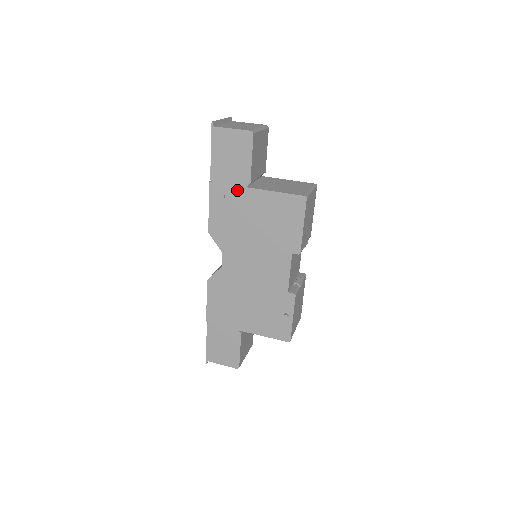
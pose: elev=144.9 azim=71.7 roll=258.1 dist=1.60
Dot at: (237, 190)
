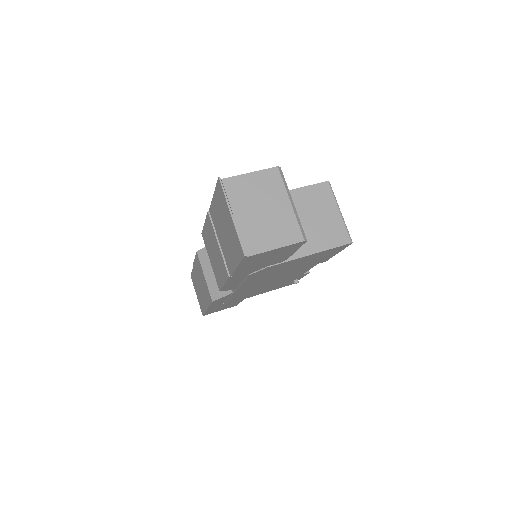
Dot at: (268, 268)
